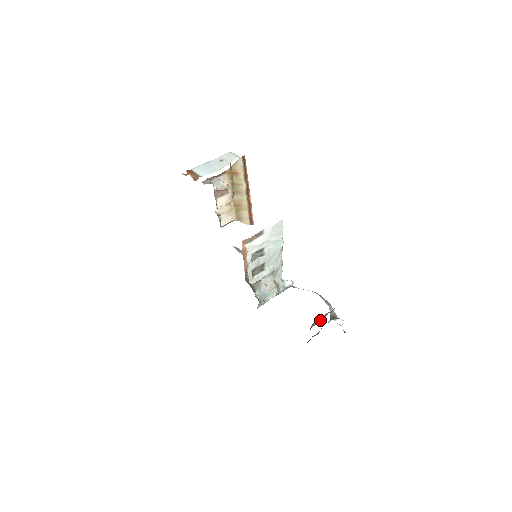
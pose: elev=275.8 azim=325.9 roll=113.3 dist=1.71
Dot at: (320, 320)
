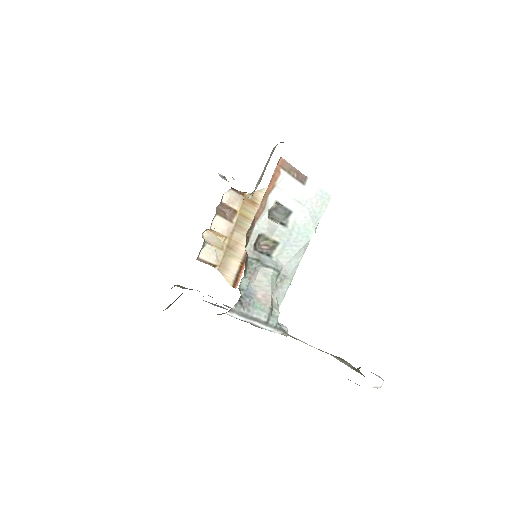
Dot at: occluded
